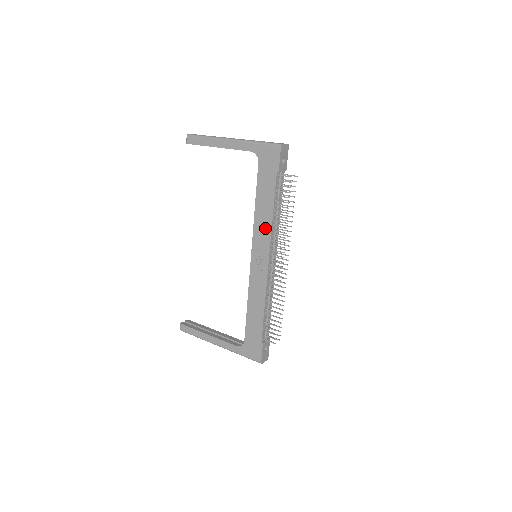
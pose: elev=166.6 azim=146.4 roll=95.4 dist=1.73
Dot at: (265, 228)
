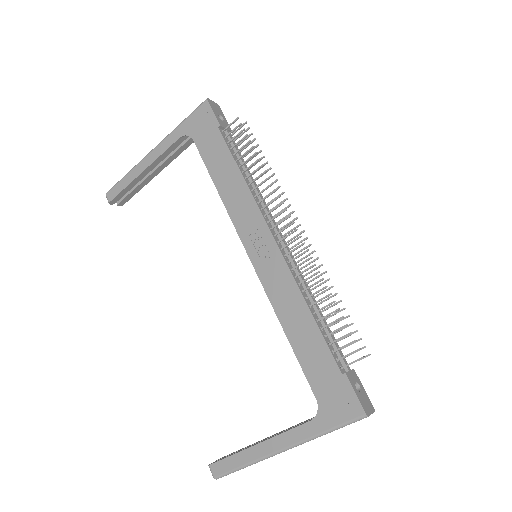
Dot at: (243, 202)
